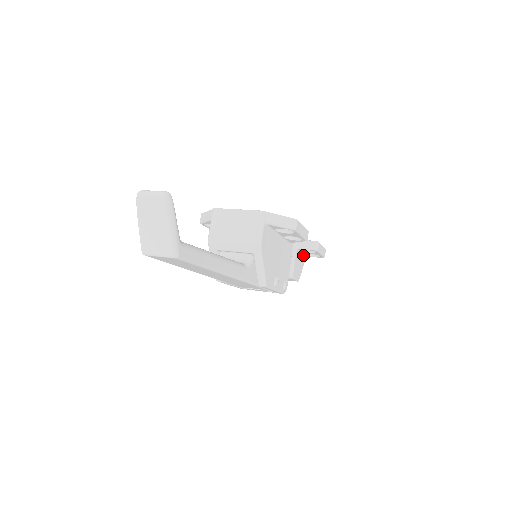
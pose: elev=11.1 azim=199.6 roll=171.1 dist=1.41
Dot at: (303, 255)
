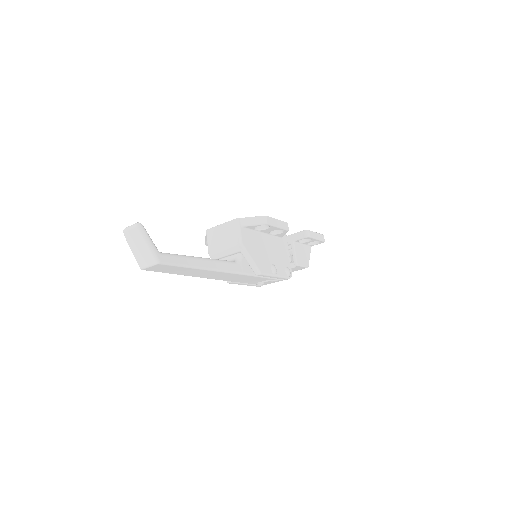
Dot at: (306, 246)
